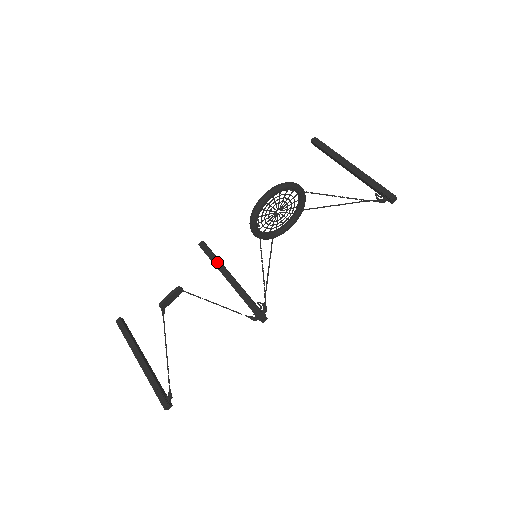
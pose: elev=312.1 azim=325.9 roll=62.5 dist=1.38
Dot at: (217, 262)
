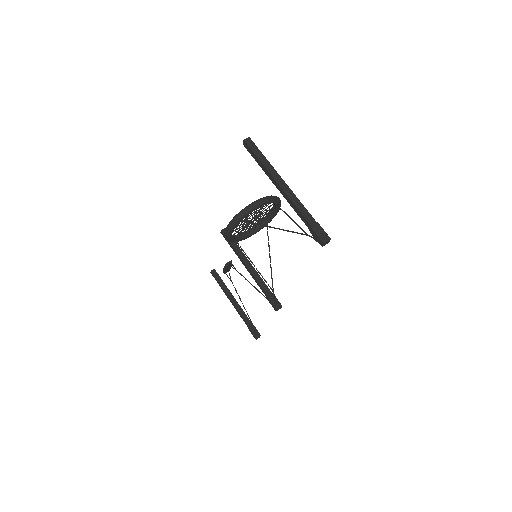
Dot at: (236, 253)
